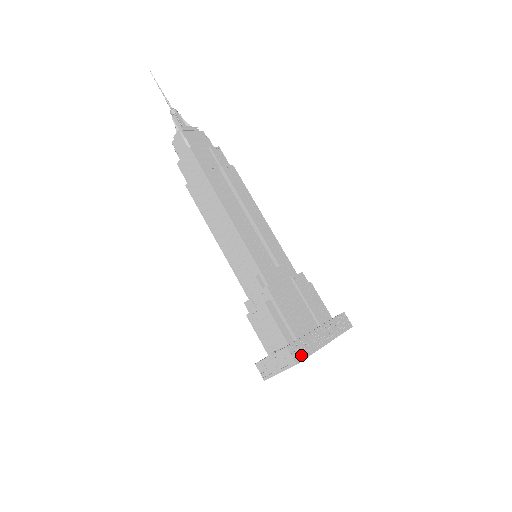
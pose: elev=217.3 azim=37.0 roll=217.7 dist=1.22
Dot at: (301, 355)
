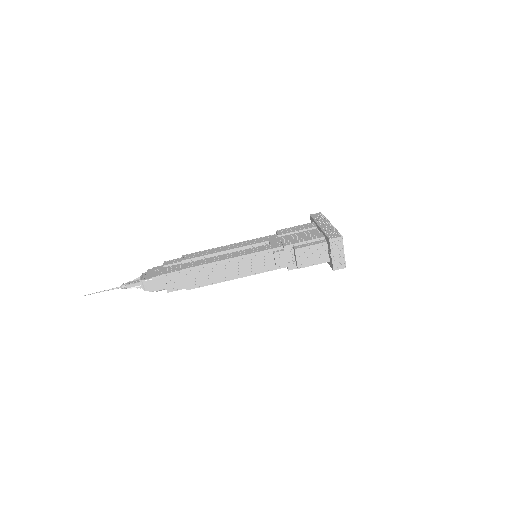
Dot at: (336, 234)
